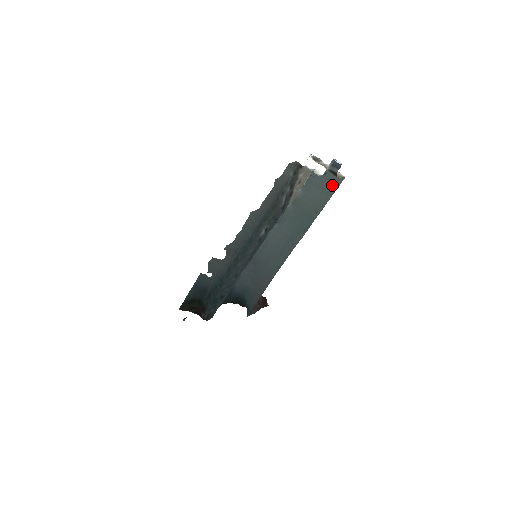
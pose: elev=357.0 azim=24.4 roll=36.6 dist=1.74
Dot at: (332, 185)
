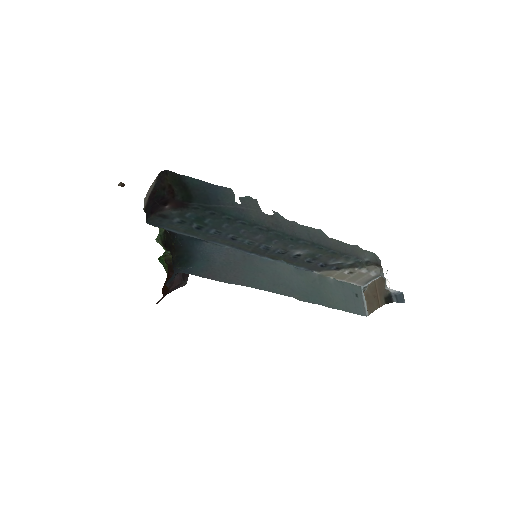
Dot at: (354, 307)
